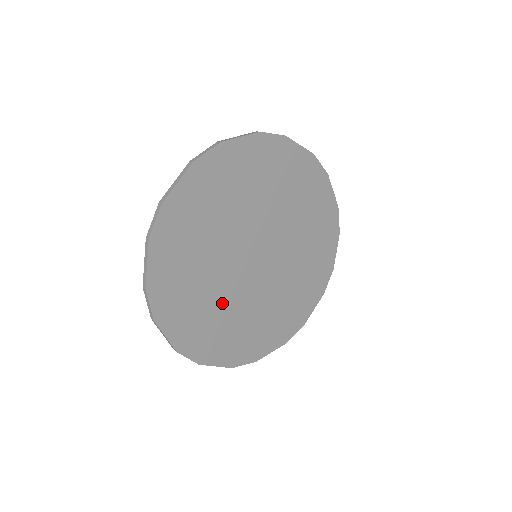
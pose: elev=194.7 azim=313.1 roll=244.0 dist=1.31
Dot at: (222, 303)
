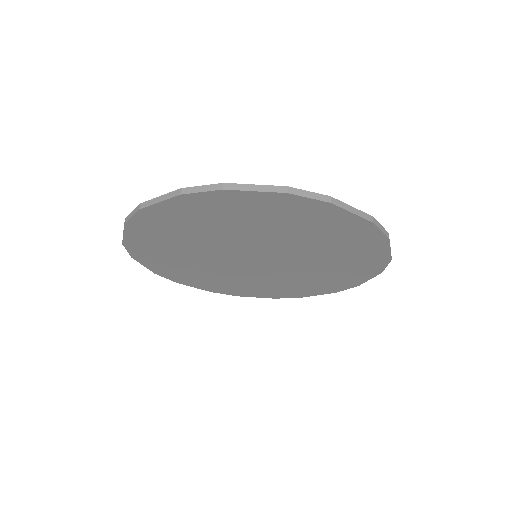
Dot at: (235, 277)
